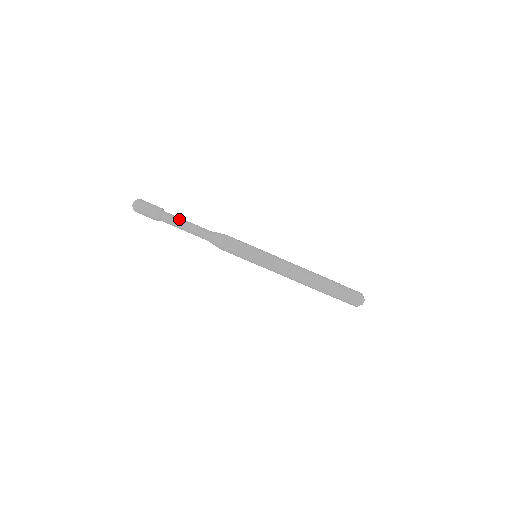
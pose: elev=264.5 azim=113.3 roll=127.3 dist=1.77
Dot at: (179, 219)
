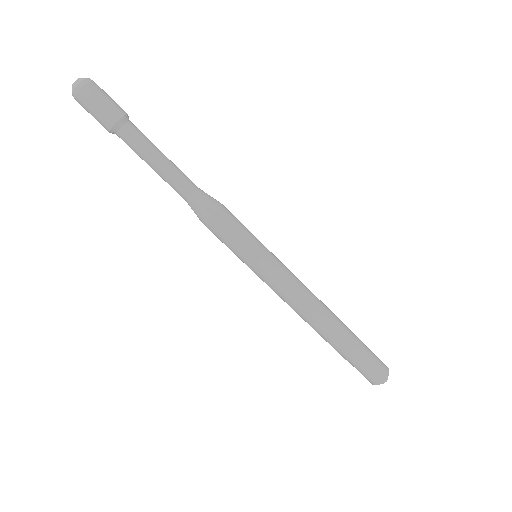
Dot at: (144, 151)
